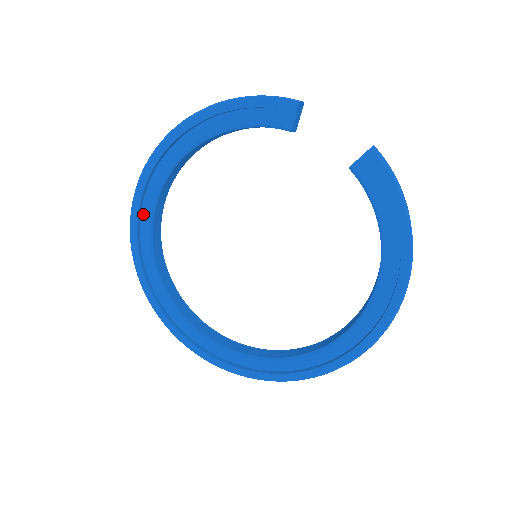
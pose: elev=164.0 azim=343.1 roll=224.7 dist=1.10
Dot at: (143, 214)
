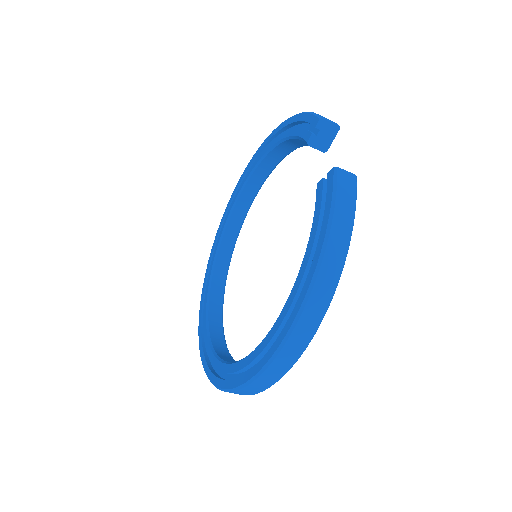
Dot at: occluded
